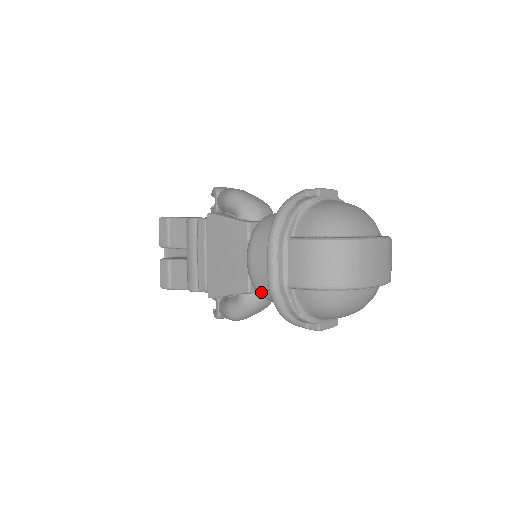
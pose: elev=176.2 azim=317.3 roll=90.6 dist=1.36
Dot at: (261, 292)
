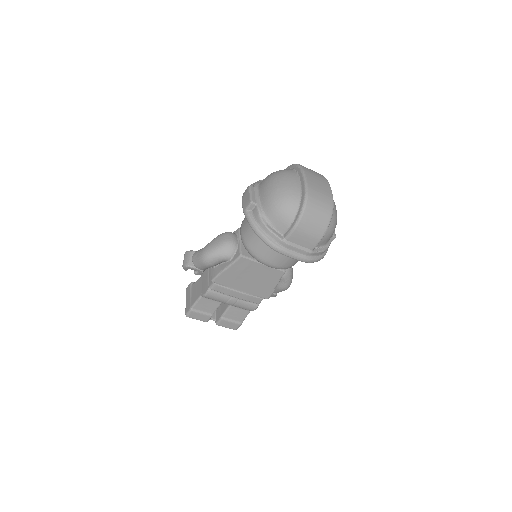
Dot at: occluded
